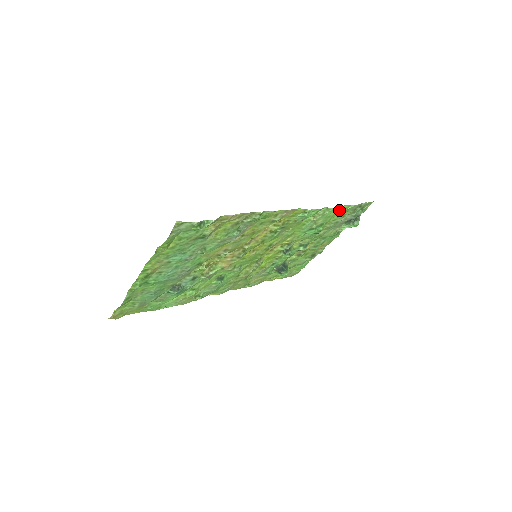
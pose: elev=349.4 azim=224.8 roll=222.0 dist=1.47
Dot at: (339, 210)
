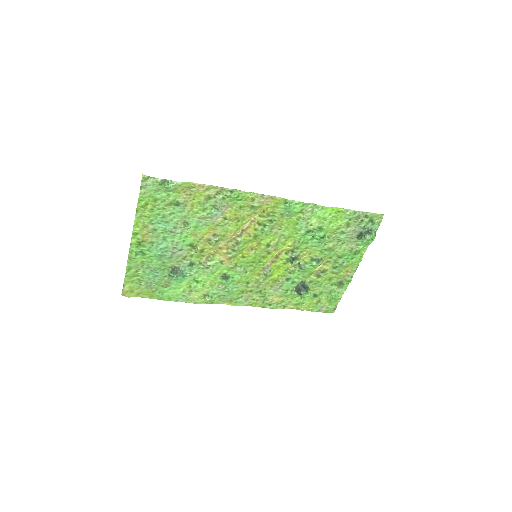
Dot at: (337, 214)
